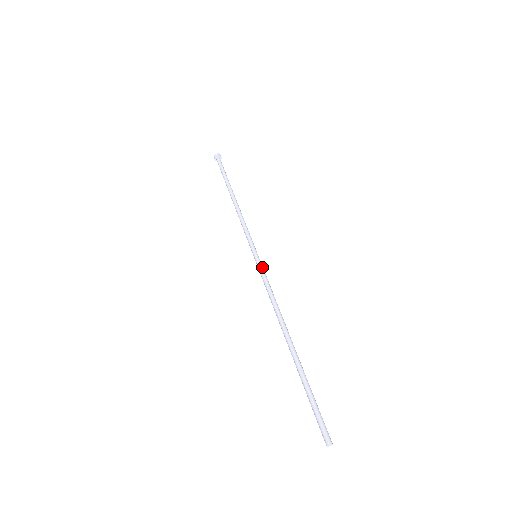
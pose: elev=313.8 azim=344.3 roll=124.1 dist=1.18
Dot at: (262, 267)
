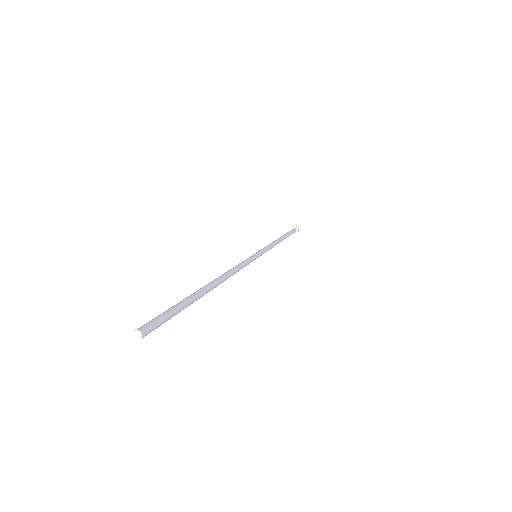
Dot at: (252, 258)
